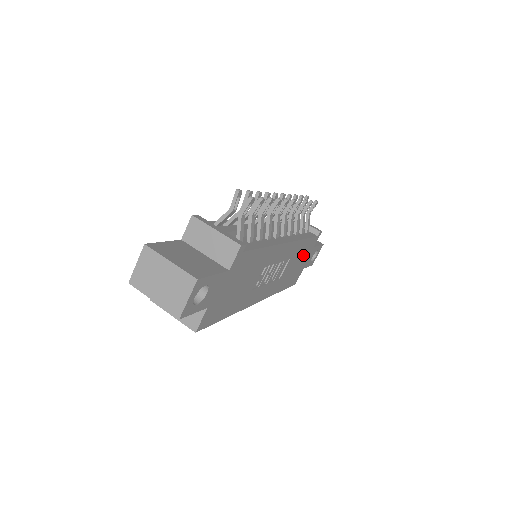
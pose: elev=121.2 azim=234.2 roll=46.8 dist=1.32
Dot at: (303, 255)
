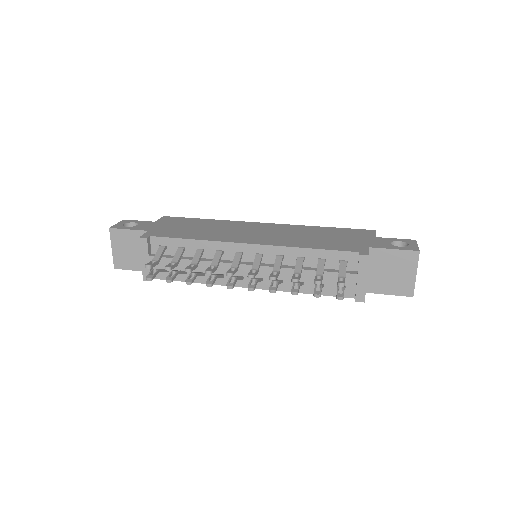
Dot at: occluded
